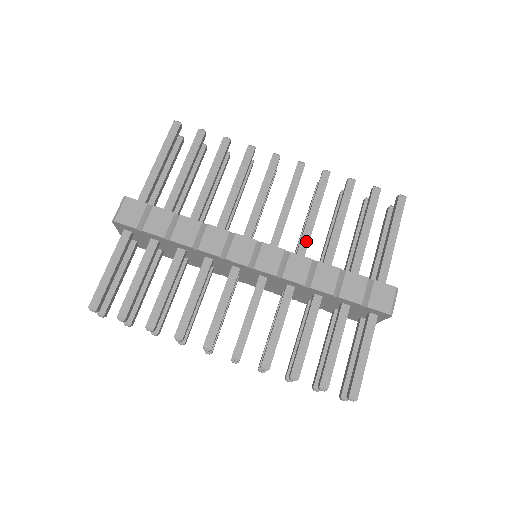
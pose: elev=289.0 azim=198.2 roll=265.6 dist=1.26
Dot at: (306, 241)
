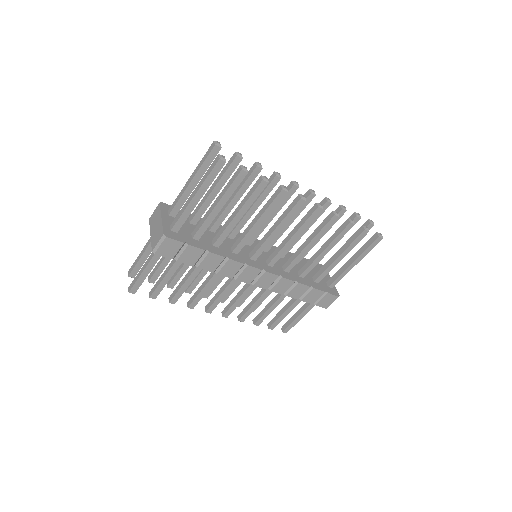
Dot at: (296, 262)
